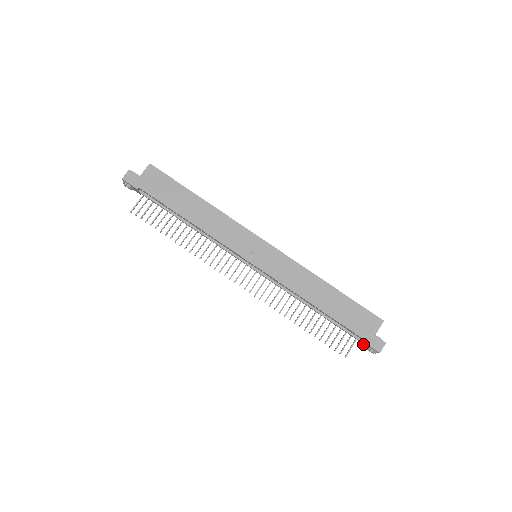
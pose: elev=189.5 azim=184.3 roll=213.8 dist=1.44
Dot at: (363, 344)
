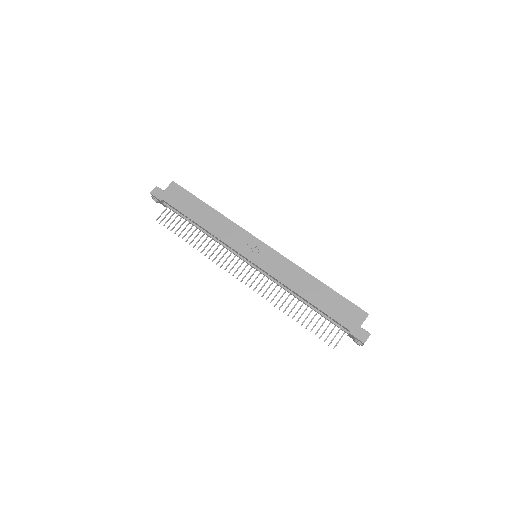
Dot at: (351, 337)
